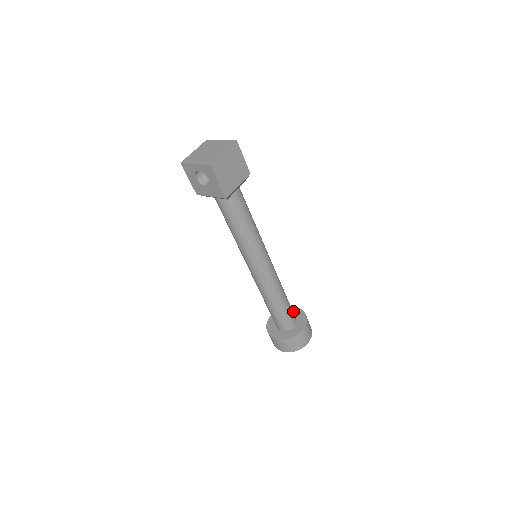
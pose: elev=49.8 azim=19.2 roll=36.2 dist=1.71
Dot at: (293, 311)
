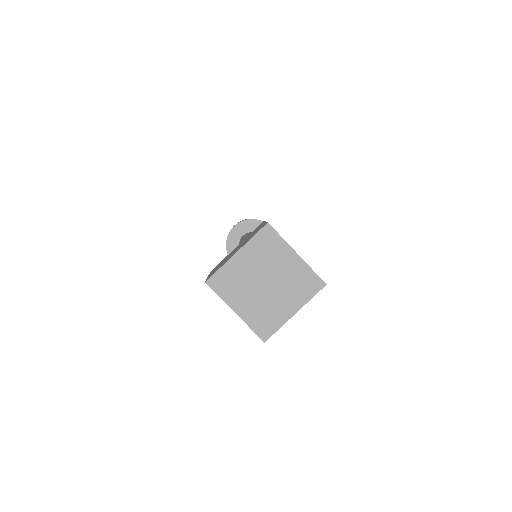
Dot at: occluded
